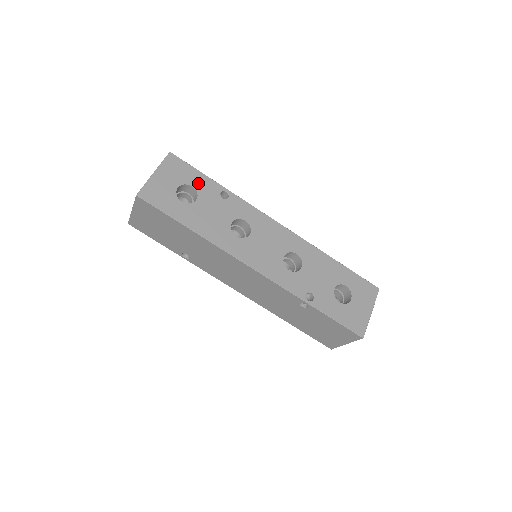
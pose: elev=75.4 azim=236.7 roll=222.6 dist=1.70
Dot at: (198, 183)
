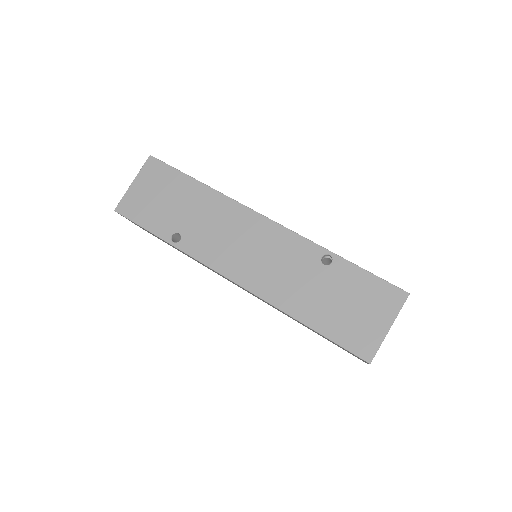
Dot at: occluded
